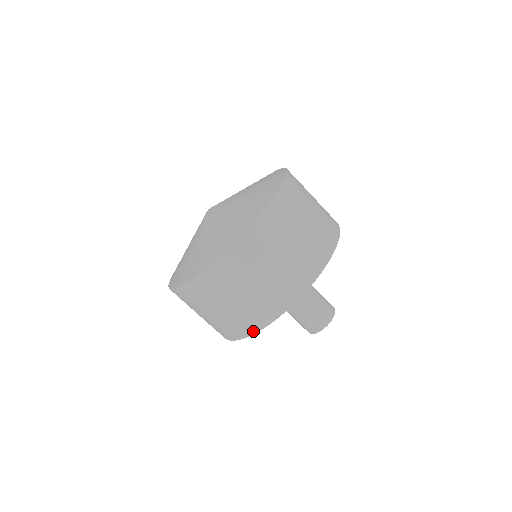
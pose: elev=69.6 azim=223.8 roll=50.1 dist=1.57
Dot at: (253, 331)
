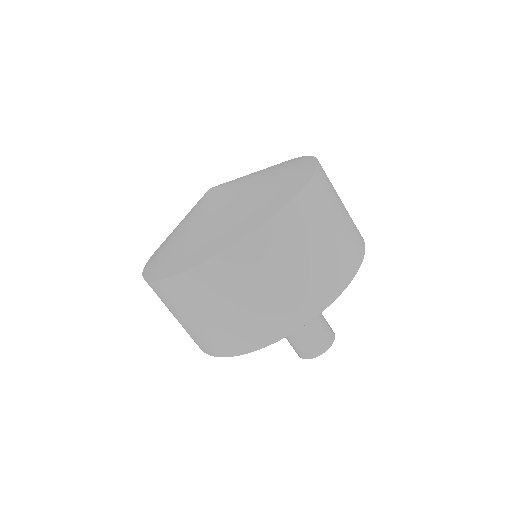
Dot at: (293, 328)
